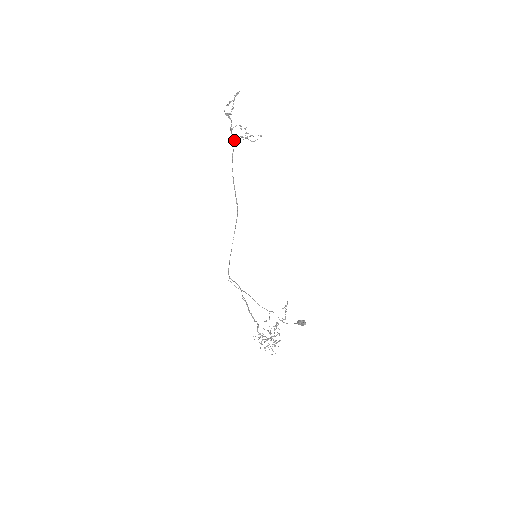
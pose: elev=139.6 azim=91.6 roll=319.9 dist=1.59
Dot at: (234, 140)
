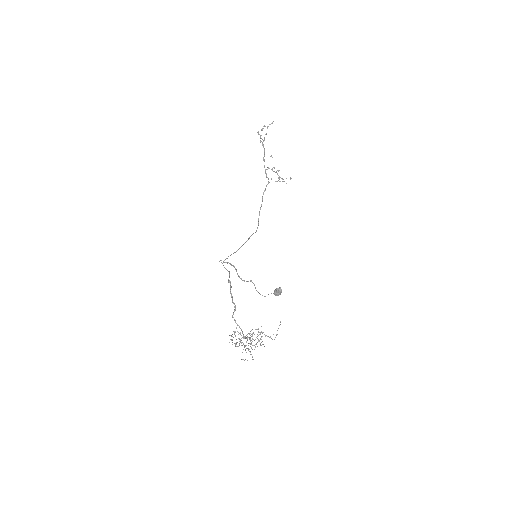
Dot at: (266, 174)
